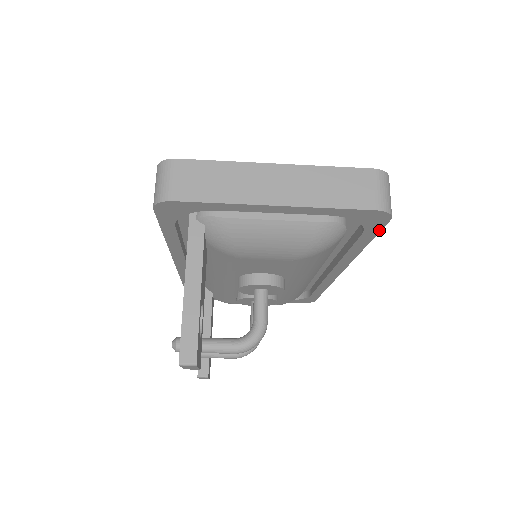
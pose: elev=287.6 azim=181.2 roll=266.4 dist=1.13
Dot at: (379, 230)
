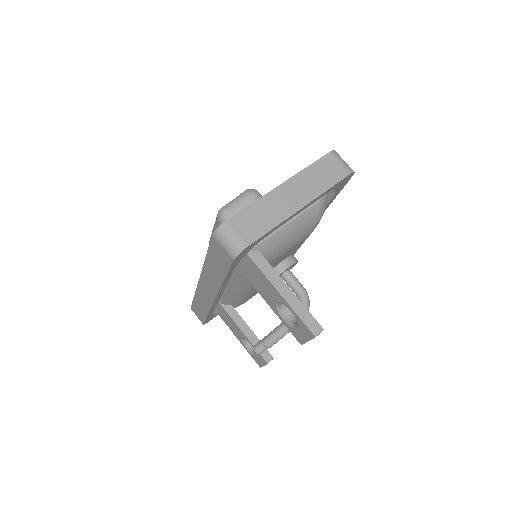
Dot at: occluded
